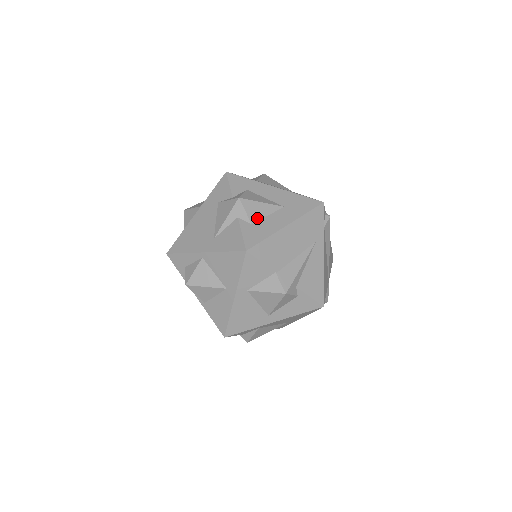
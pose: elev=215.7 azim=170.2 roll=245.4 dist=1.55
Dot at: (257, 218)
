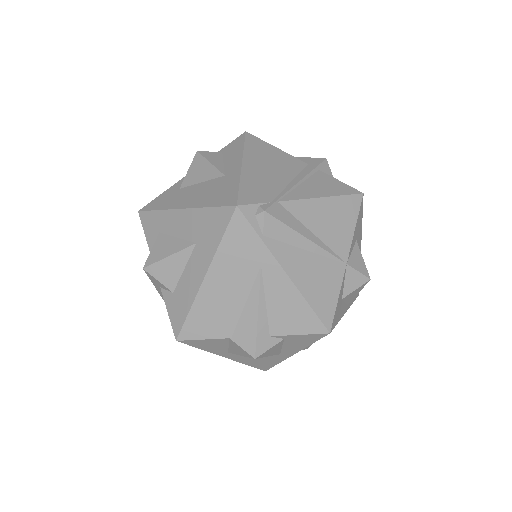
Dot at: (174, 281)
